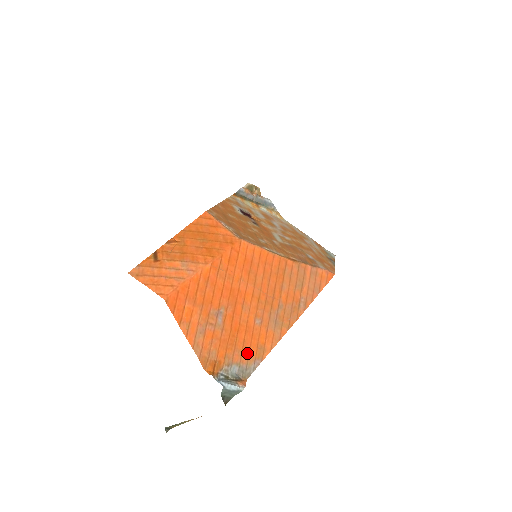
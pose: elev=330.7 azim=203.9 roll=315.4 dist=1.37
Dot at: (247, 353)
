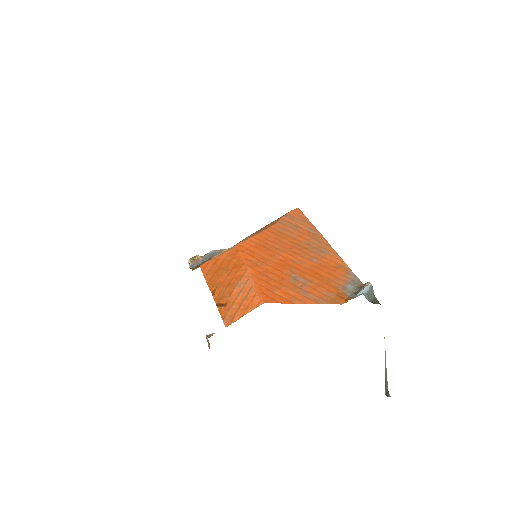
Dot at: (339, 275)
